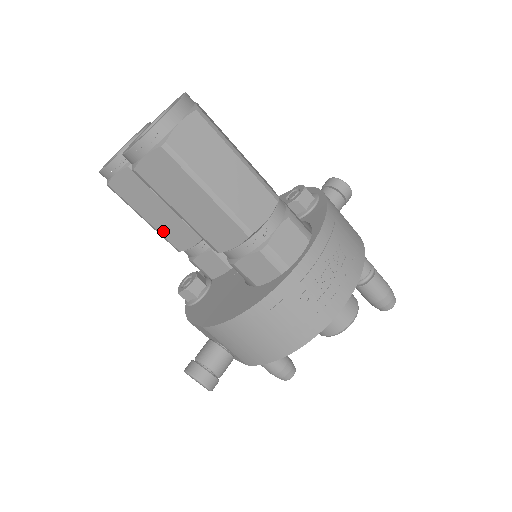
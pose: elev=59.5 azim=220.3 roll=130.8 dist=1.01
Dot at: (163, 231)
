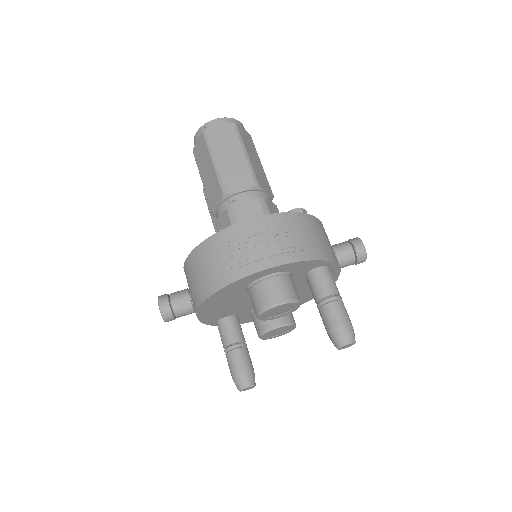
Dot at: (216, 227)
